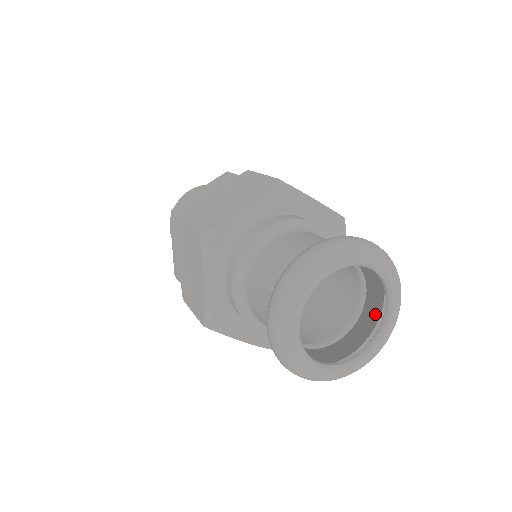
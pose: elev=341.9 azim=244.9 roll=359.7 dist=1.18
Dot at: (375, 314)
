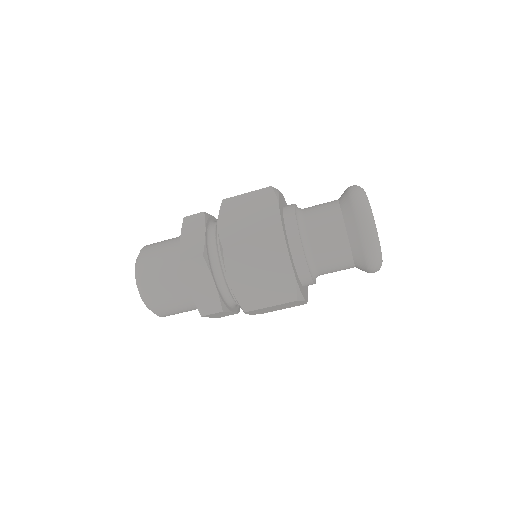
Dot at: occluded
